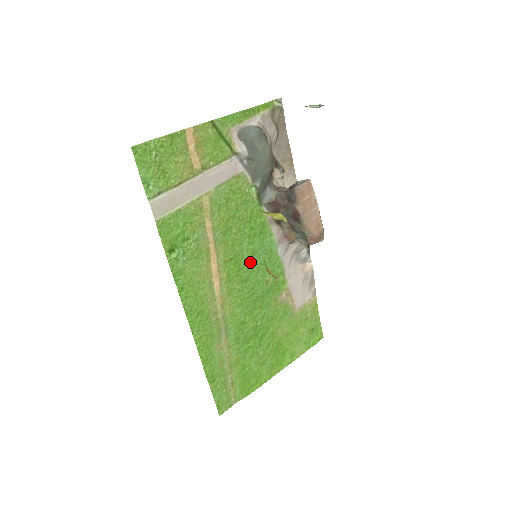
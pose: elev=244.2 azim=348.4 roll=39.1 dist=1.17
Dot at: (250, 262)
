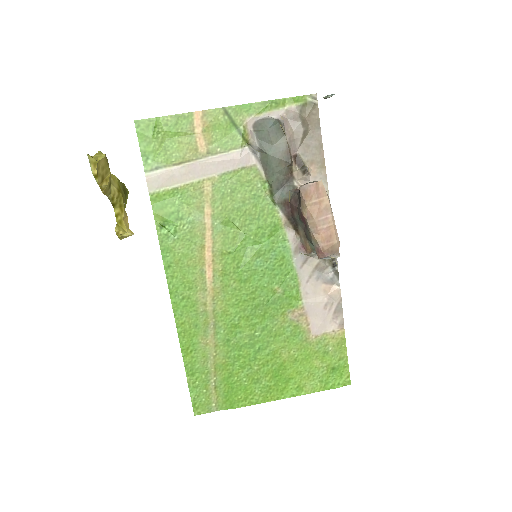
Dot at: (253, 263)
